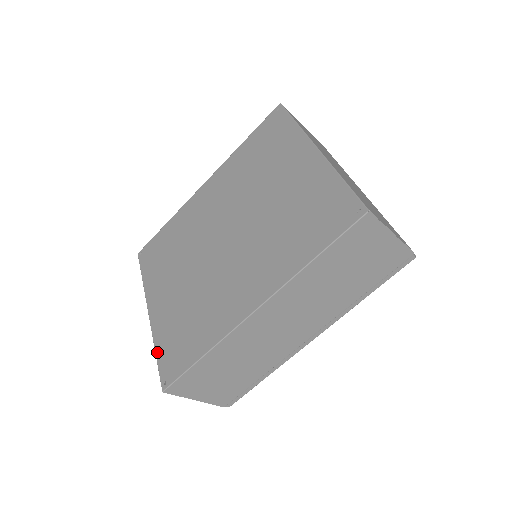
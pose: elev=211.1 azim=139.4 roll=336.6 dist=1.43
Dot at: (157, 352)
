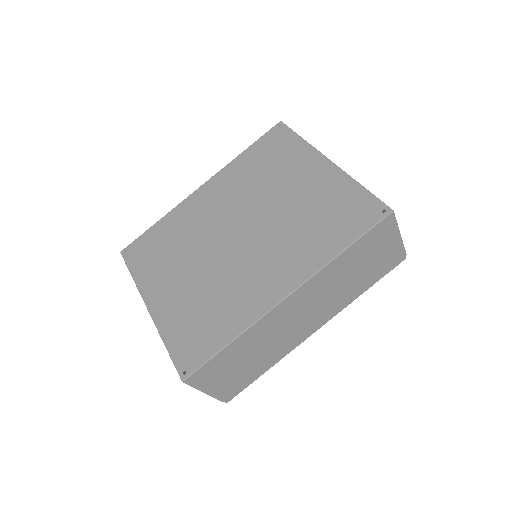
Dot at: (167, 344)
